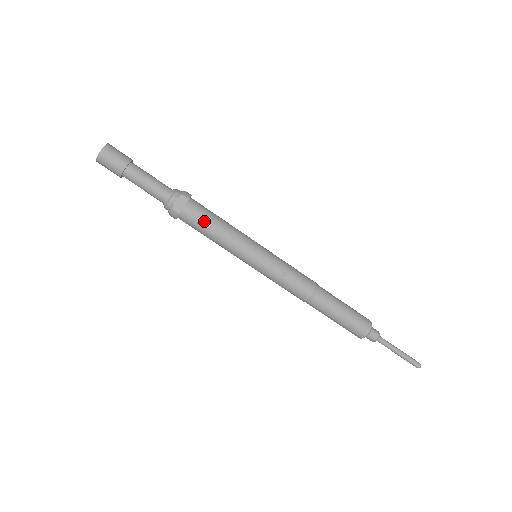
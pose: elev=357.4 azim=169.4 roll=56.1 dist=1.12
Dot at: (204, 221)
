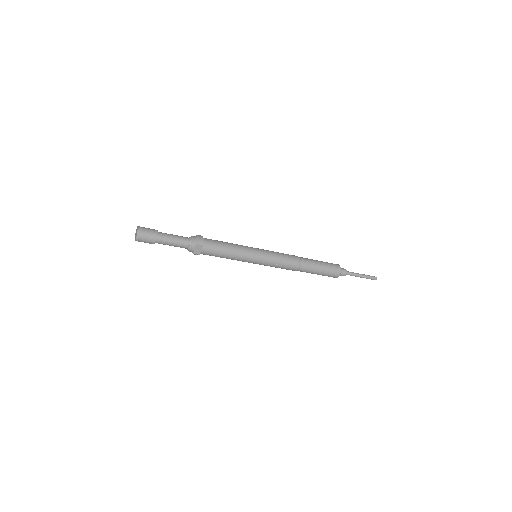
Dot at: (217, 253)
